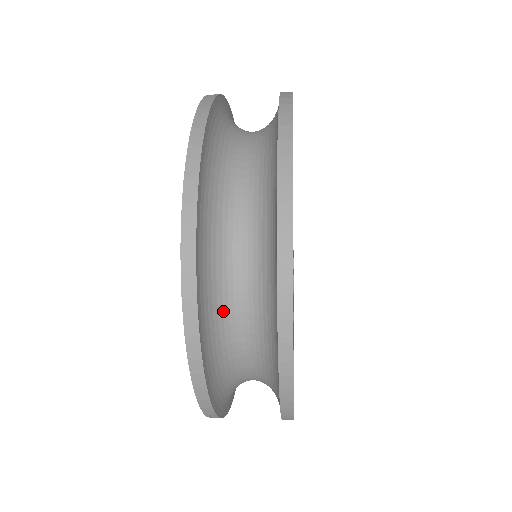
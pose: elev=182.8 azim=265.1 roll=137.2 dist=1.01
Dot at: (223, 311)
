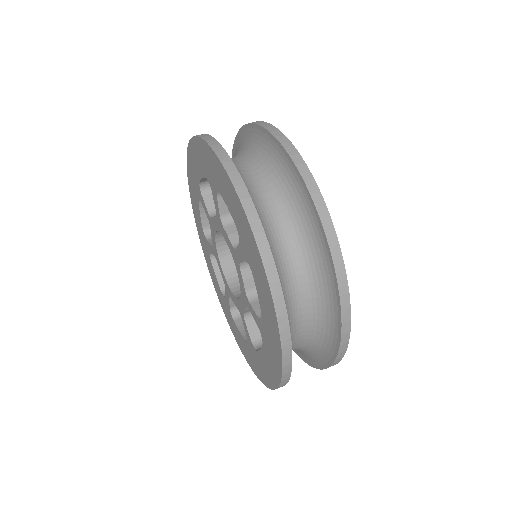
Dot at: (288, 304)
